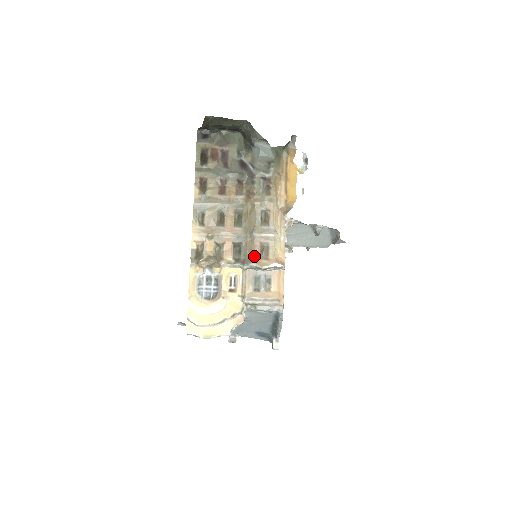
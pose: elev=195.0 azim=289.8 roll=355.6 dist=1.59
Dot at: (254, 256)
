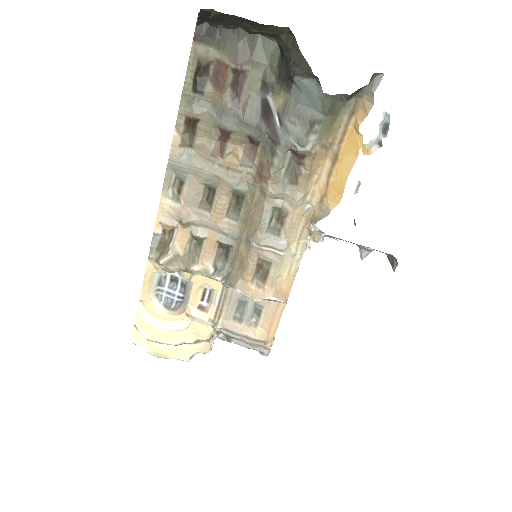
Dot at: (243, 276)
